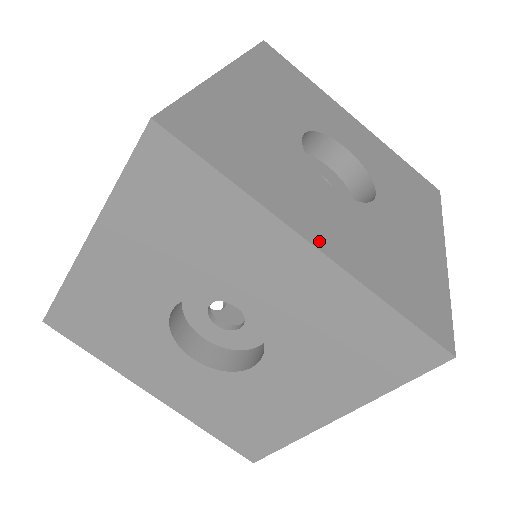
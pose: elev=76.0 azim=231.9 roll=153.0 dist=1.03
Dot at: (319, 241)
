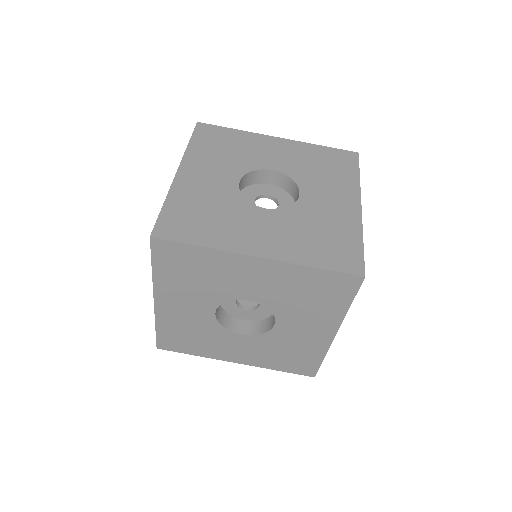
Dot at: (261, 252)
